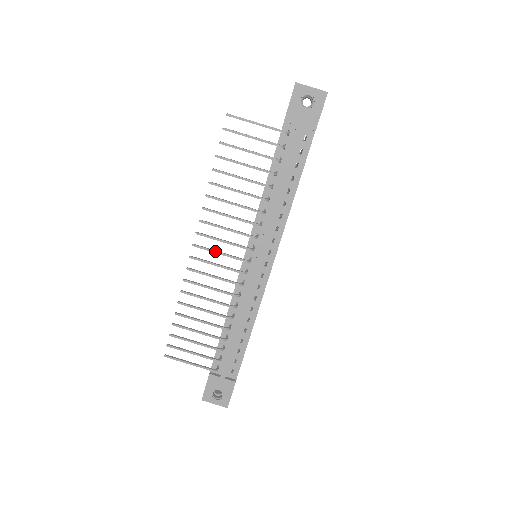
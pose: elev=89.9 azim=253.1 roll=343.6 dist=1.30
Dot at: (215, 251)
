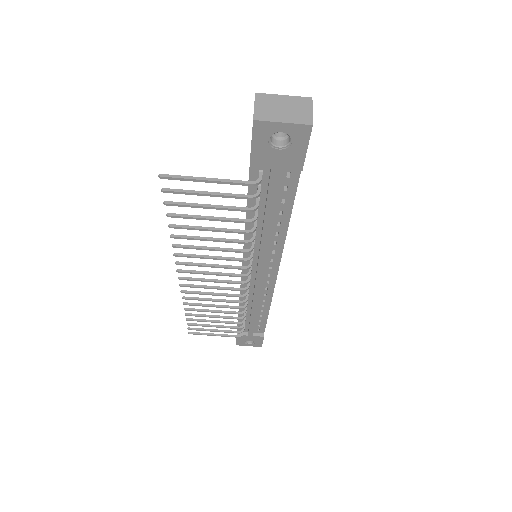
Dot at: (206, 281)
